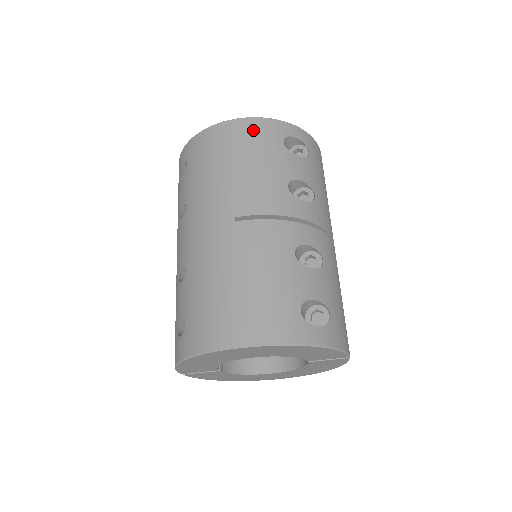
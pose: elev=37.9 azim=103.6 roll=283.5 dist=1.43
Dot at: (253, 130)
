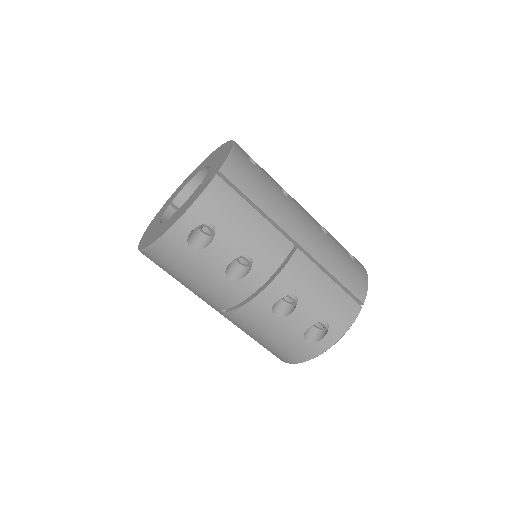
Dot at: (165, 255)
